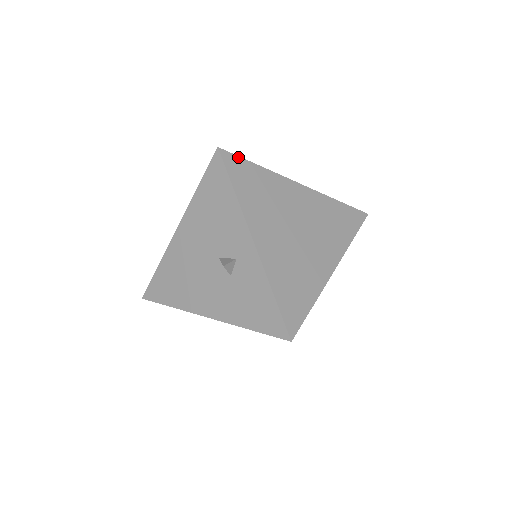
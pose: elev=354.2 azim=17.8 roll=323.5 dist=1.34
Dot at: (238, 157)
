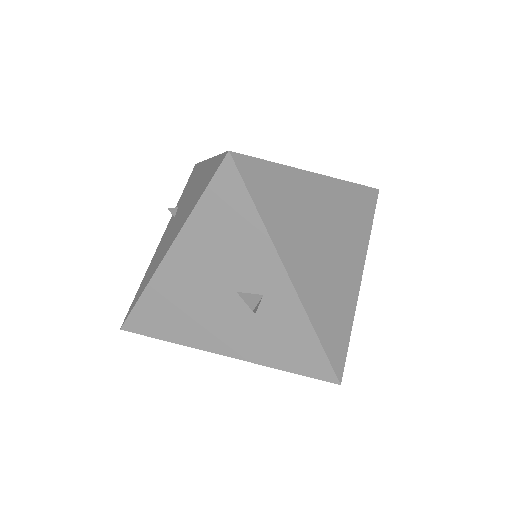
Dot at: (253, 158)
